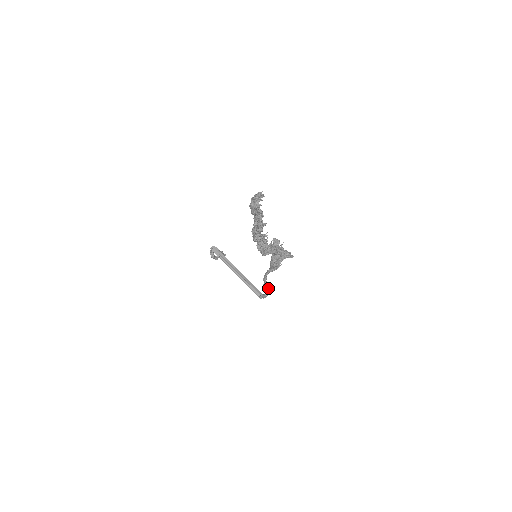
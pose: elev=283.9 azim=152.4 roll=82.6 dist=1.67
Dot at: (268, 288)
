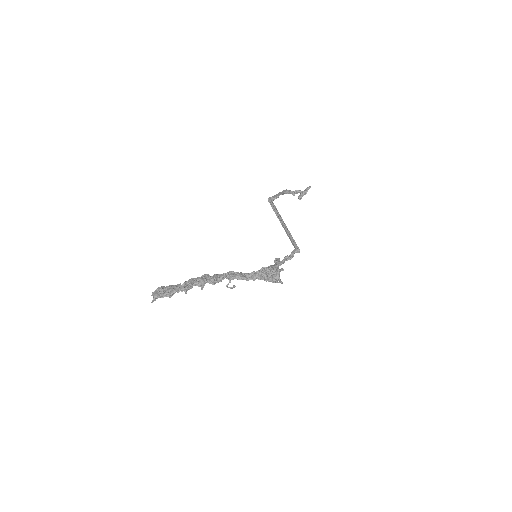
Dot at: (280, 264)
